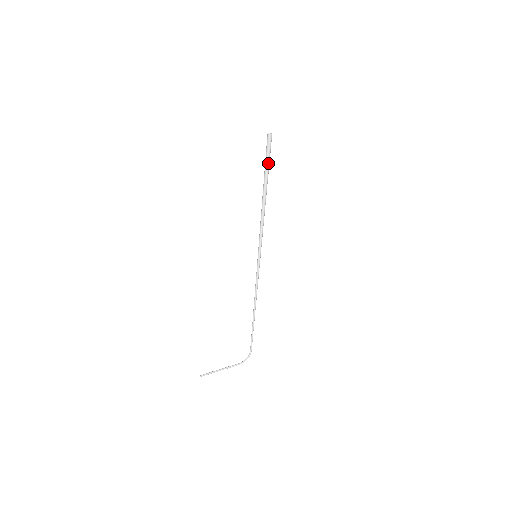
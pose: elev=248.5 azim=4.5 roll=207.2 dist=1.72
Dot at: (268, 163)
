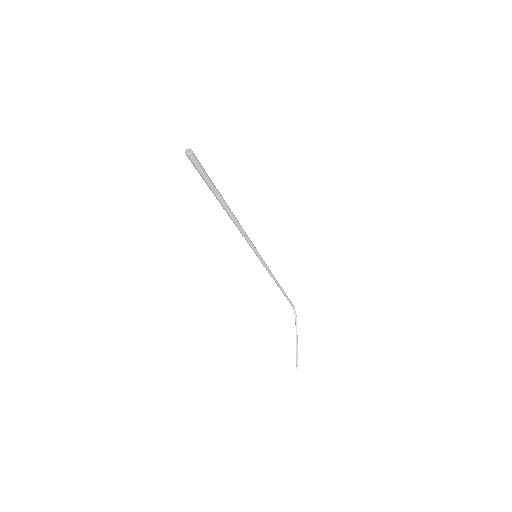
Dot at: (210, 180)
